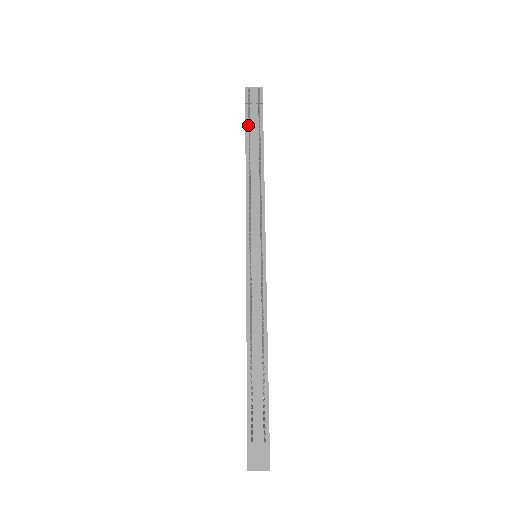
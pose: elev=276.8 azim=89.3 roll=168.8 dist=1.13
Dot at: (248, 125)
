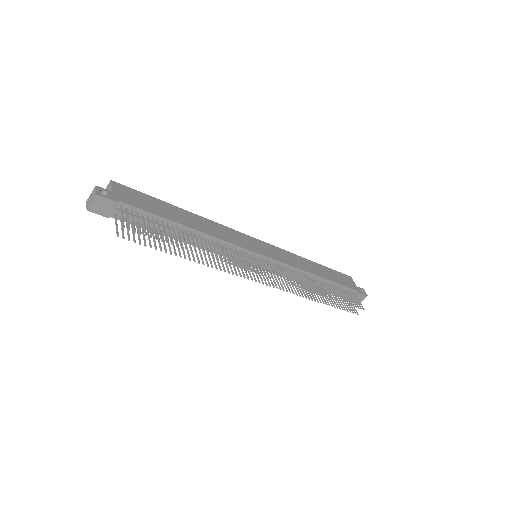
Dot at: (137, 224)
